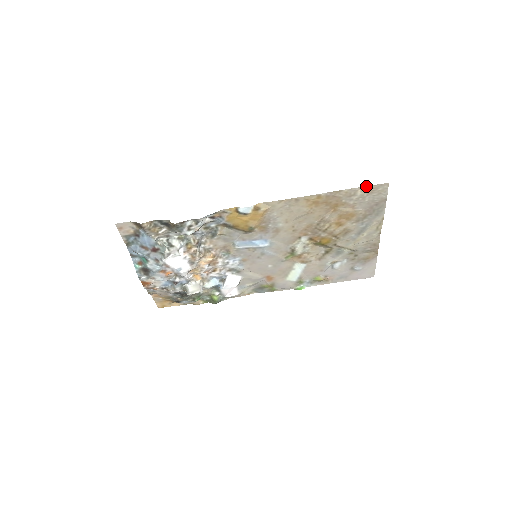
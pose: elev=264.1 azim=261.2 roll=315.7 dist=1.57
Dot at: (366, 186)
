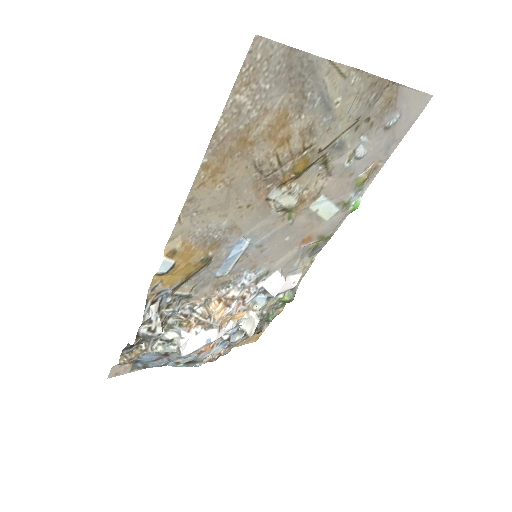
Dot at: (235, 82)
